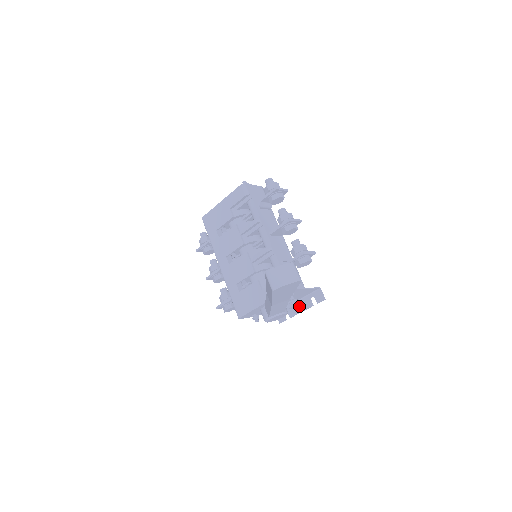
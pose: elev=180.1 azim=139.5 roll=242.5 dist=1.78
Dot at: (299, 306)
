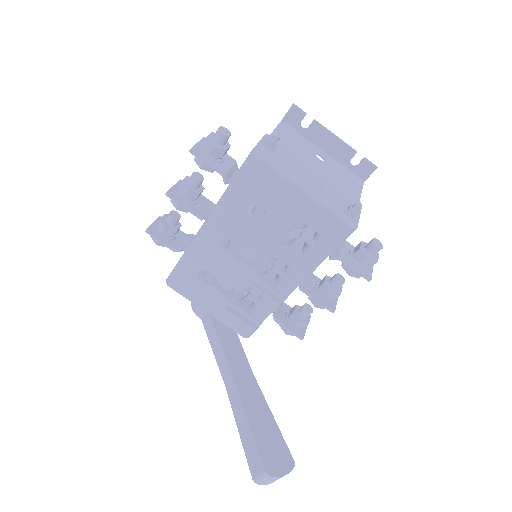
Dot at: occluded
